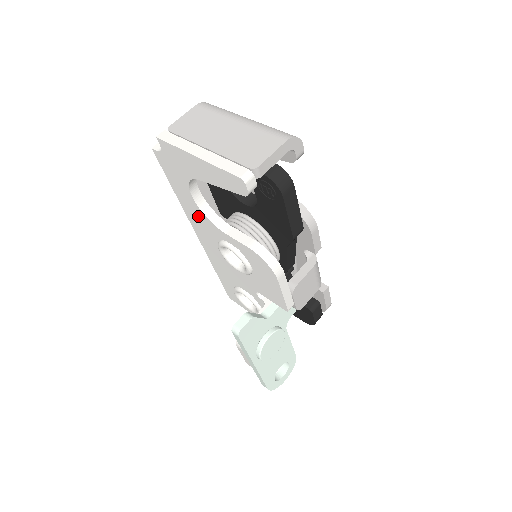
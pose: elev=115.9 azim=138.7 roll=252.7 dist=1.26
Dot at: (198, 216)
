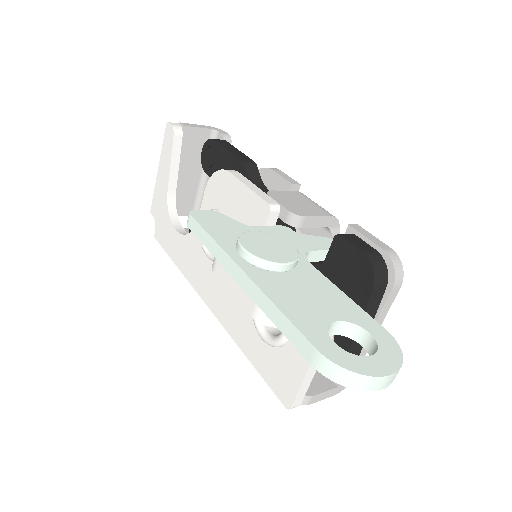
Dot at: (188, 253)
